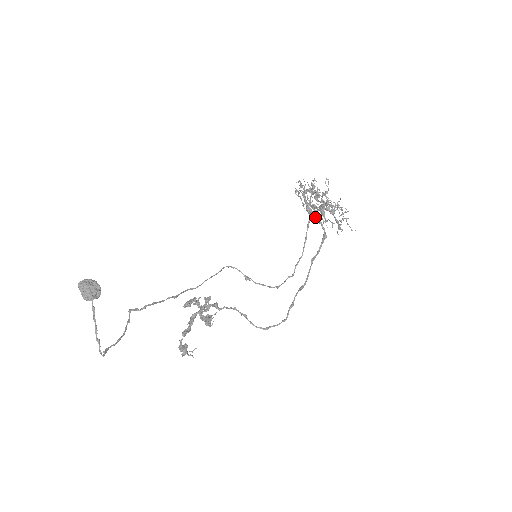
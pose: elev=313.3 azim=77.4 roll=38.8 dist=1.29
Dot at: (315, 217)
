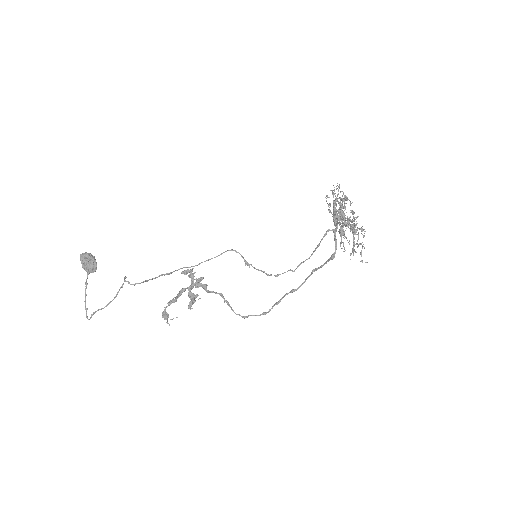
Dot at: (334, 231)
